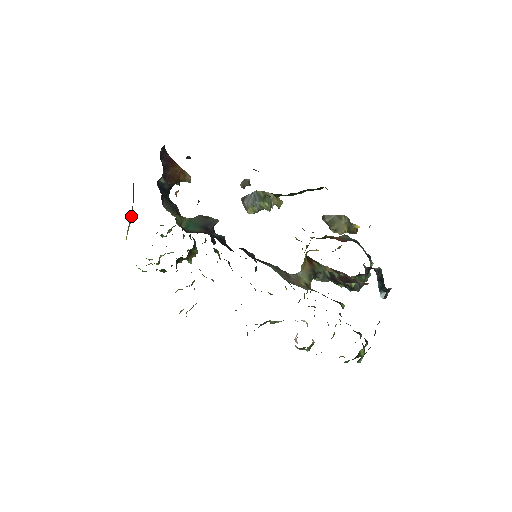
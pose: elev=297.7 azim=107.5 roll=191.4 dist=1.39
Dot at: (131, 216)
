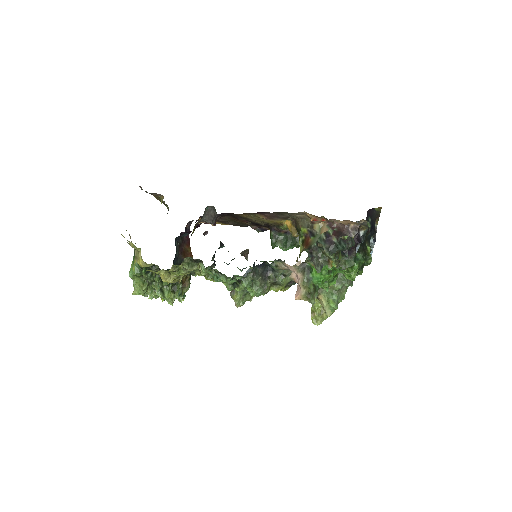
Dot at: occluded
